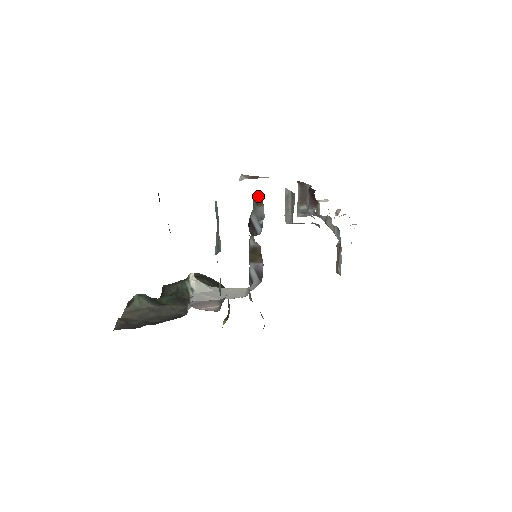
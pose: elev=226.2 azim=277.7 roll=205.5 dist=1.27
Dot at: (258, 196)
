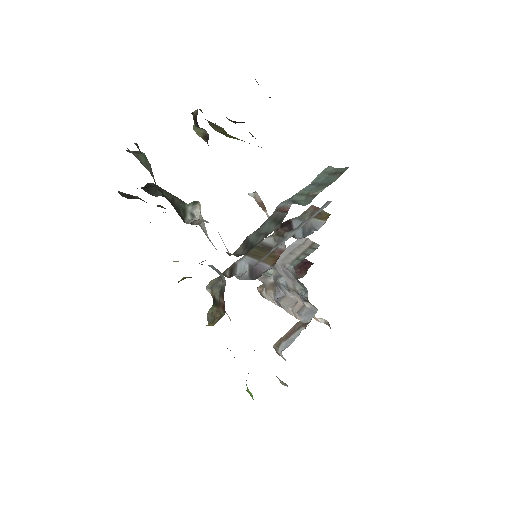
Dot at: (323, 210)
